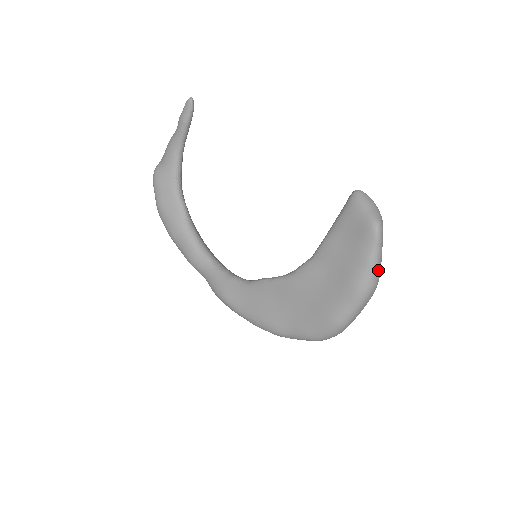
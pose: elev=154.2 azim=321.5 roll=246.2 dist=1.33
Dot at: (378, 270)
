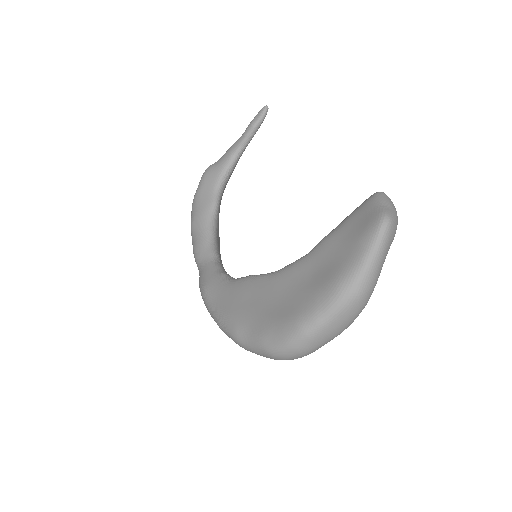
Dot at: (371, 275)
